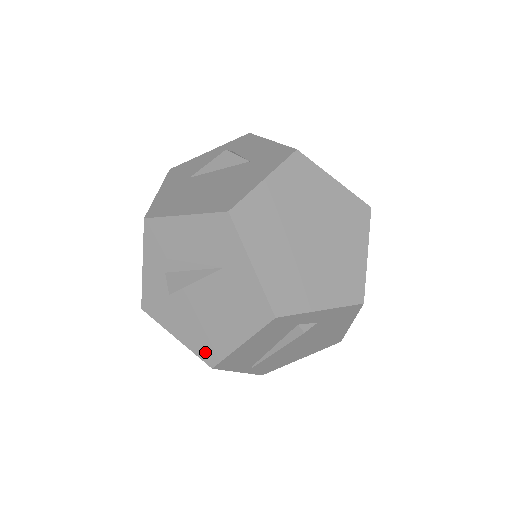
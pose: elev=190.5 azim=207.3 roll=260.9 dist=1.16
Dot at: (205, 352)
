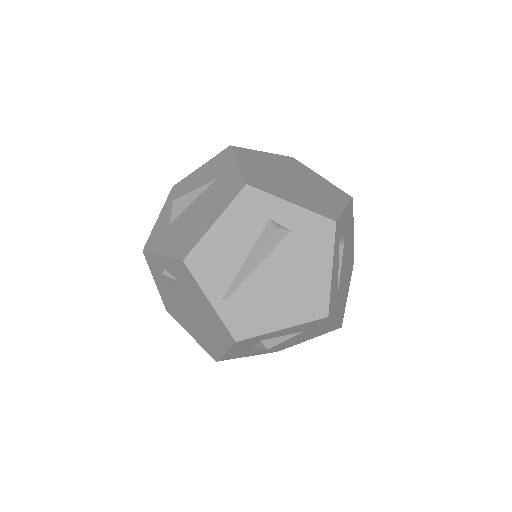
Dot at: (182, 250)
